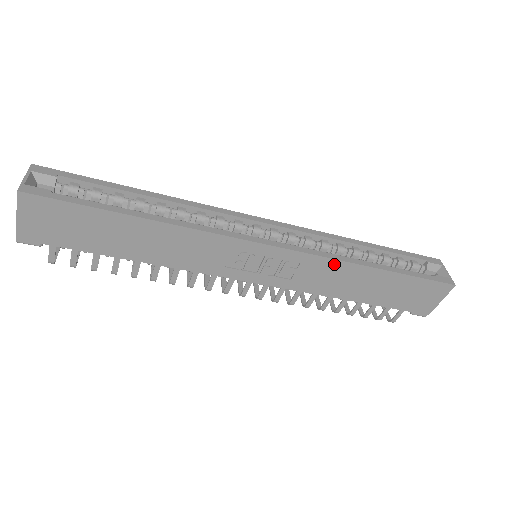
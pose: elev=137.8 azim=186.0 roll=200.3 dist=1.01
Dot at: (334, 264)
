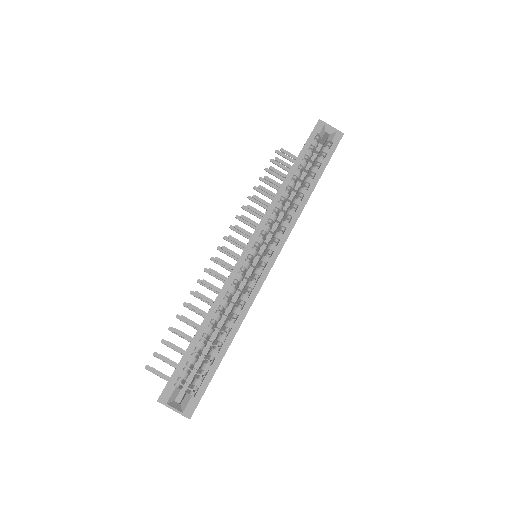
Dot at: (299, 216)
